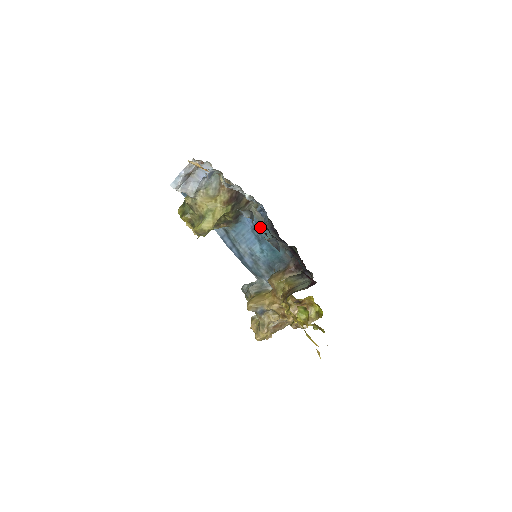
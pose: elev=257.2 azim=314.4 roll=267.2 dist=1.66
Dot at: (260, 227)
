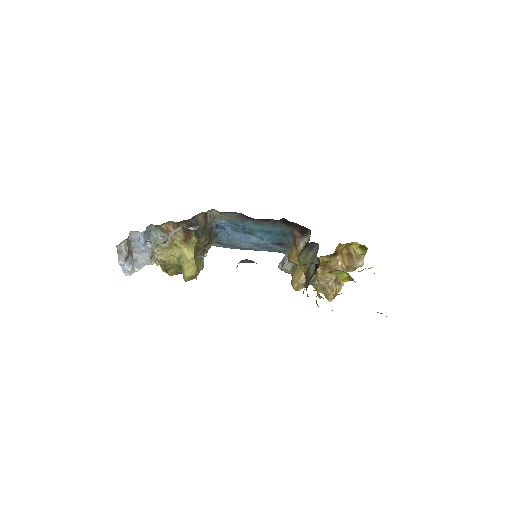
Dot at: occluded
